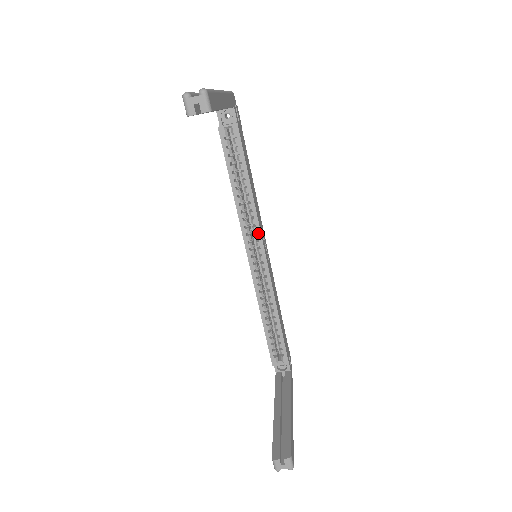
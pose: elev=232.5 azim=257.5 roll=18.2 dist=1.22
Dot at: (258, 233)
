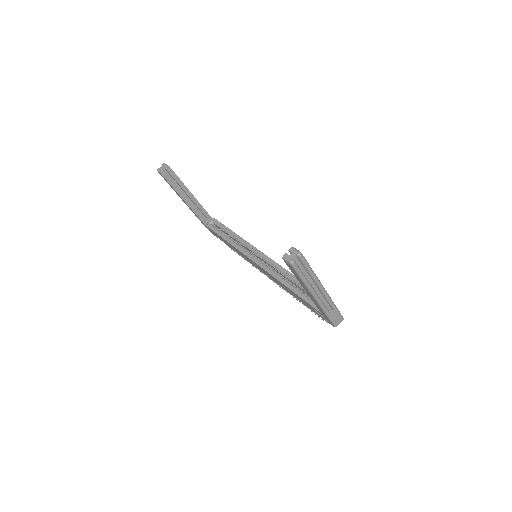
Dot at: (250, 246)
